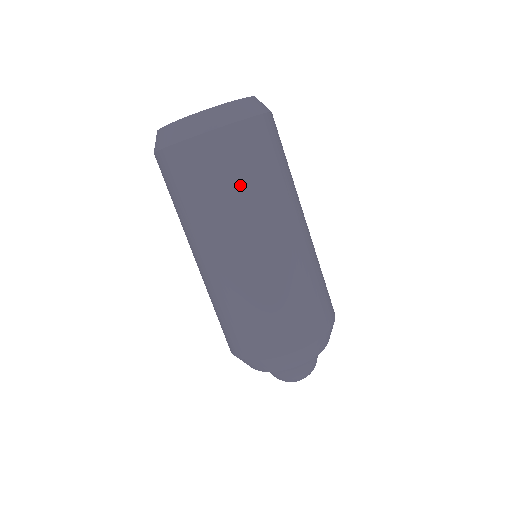
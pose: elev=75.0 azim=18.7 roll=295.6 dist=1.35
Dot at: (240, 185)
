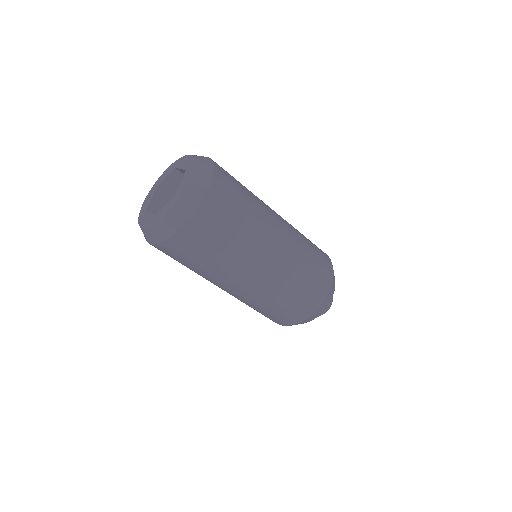
Dot at: (186, 266)
